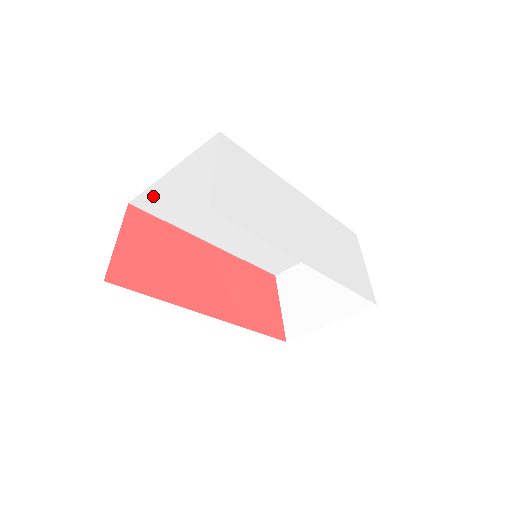
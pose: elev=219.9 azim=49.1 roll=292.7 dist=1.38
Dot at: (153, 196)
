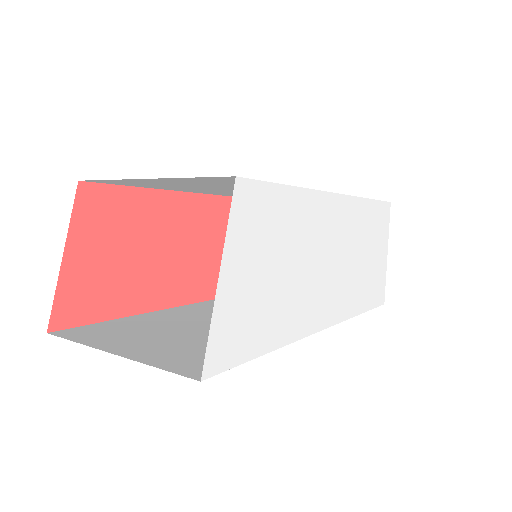
Dot at: (117, 181)
